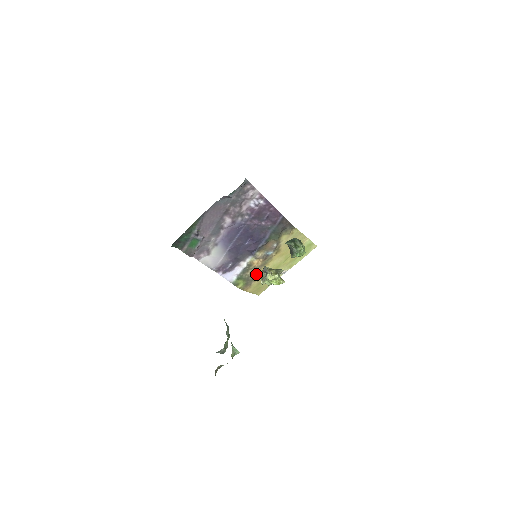
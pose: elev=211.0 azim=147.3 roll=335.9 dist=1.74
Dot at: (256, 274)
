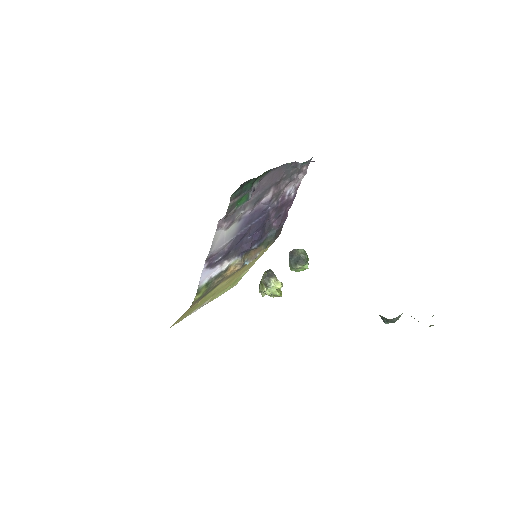
Dot at: (213, 288)
